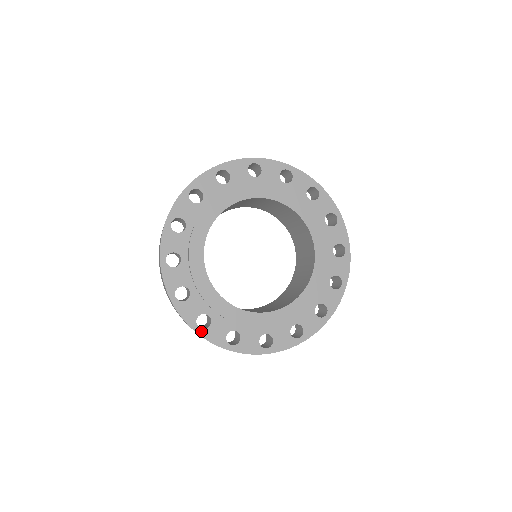
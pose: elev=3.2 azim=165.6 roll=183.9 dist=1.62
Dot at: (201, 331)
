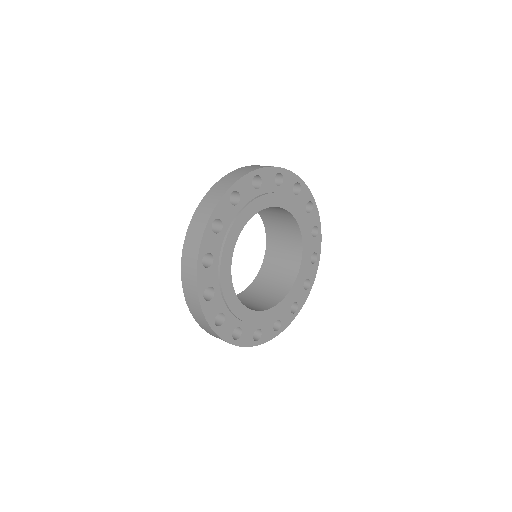
Dot at: (236, 342)
